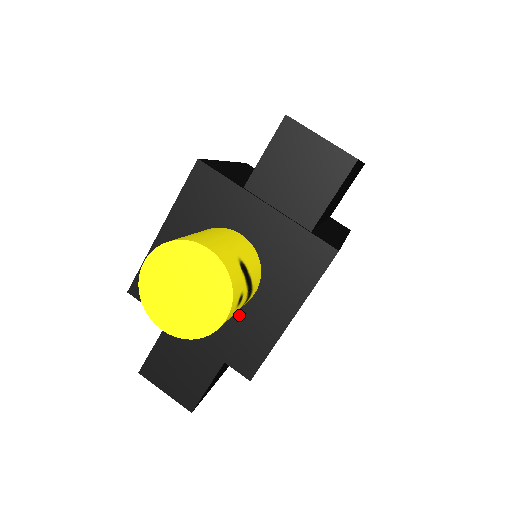
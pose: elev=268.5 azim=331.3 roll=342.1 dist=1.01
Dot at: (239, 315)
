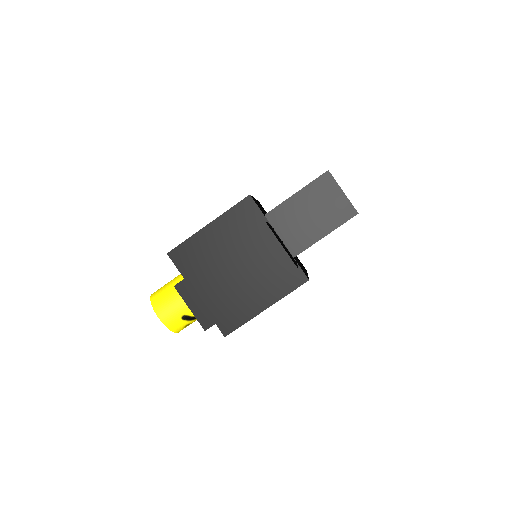
Dot at: occluded
